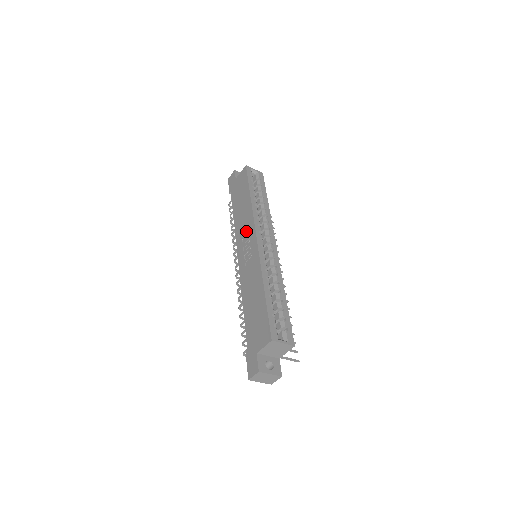
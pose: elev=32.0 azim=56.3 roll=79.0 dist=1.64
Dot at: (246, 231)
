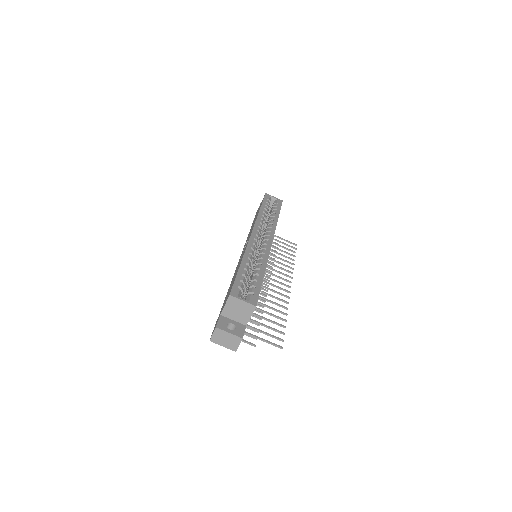
Dot at: (249, 235)
